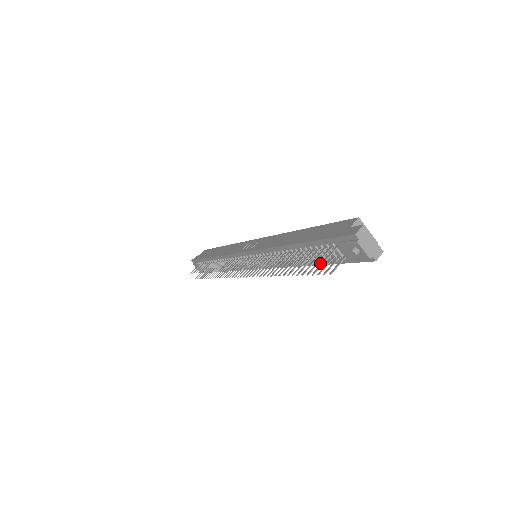
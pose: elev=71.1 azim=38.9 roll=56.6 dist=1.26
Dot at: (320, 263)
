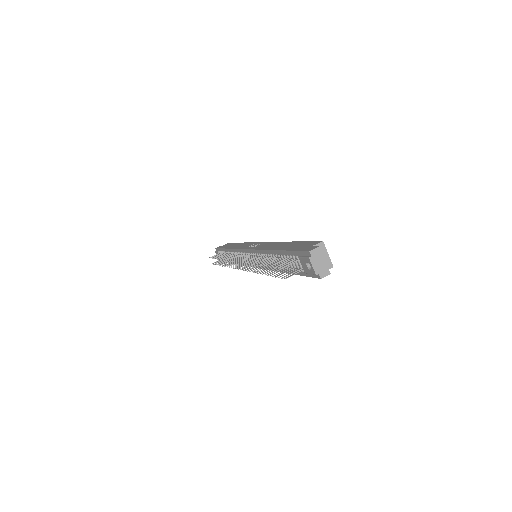
Dot at: (290, 272)
